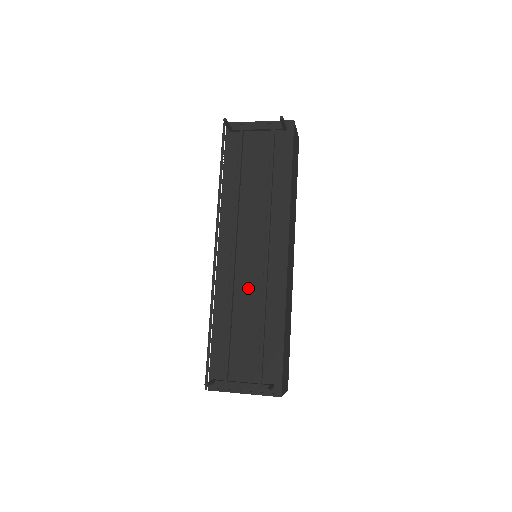
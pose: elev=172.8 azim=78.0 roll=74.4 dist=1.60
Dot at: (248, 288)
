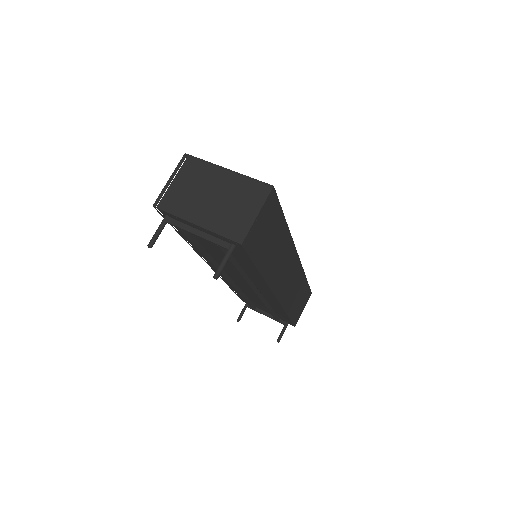
Dot at: (250, 292)
